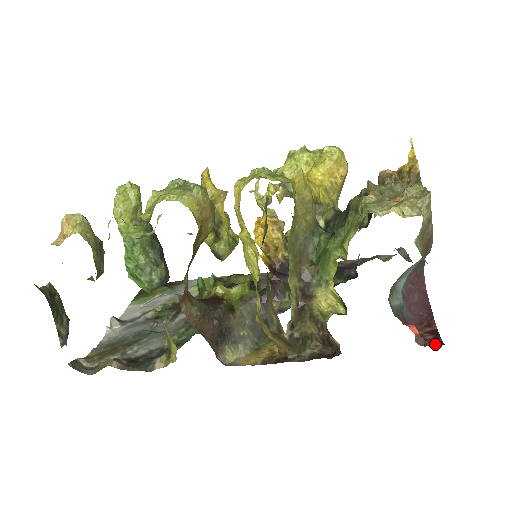
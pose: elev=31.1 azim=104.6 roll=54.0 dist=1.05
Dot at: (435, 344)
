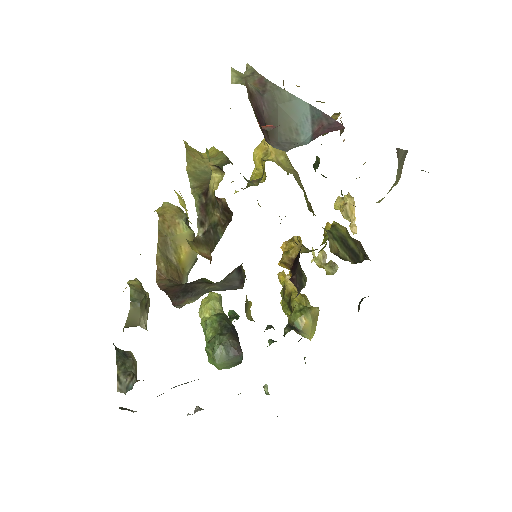
Dot at: occluded
